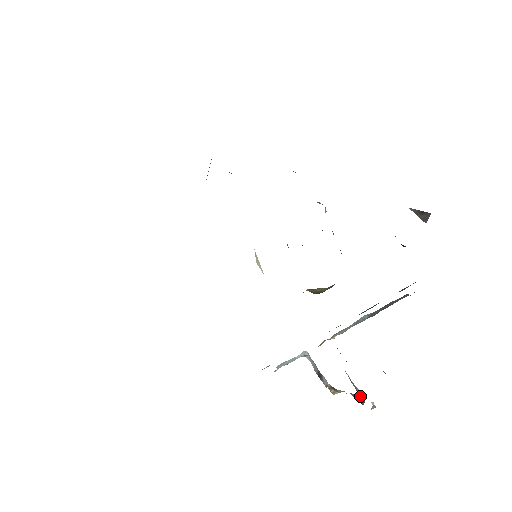
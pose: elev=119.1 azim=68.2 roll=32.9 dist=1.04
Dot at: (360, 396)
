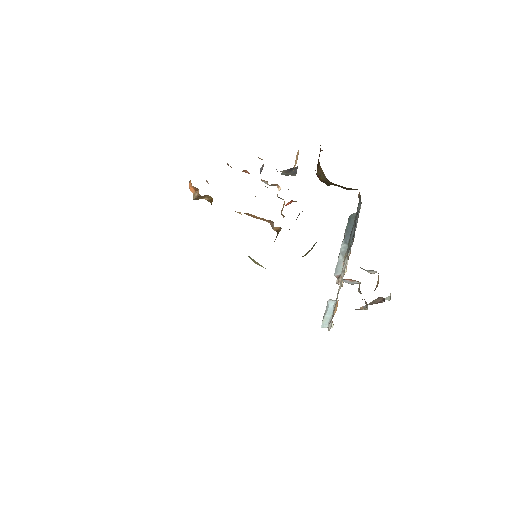
Dot at: occluded
